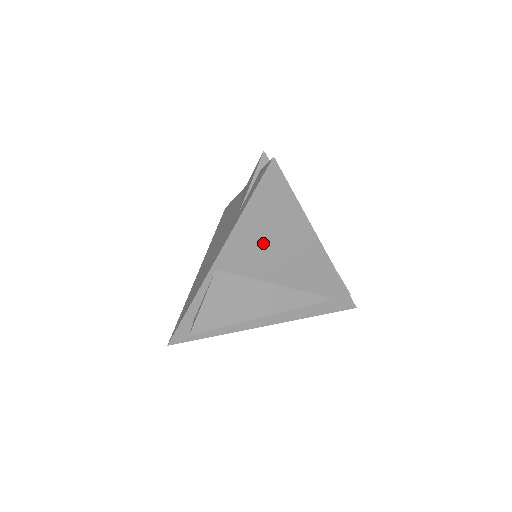
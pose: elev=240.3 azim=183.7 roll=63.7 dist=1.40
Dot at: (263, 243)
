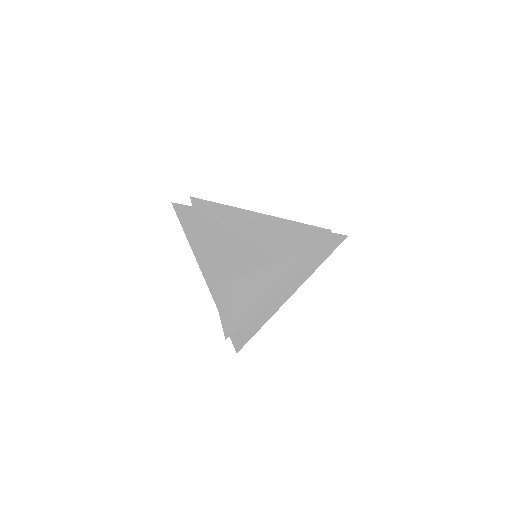
Dot at: (222, 251)
